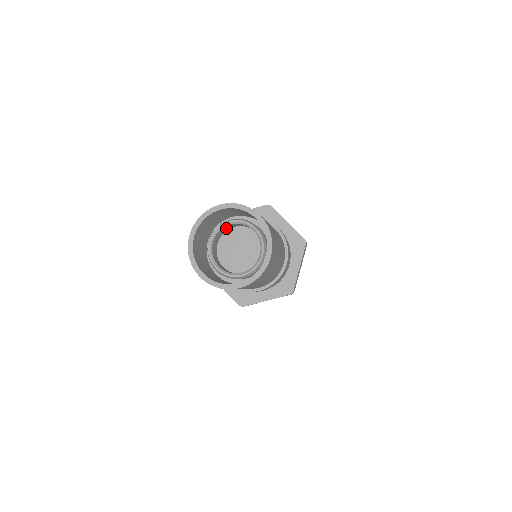
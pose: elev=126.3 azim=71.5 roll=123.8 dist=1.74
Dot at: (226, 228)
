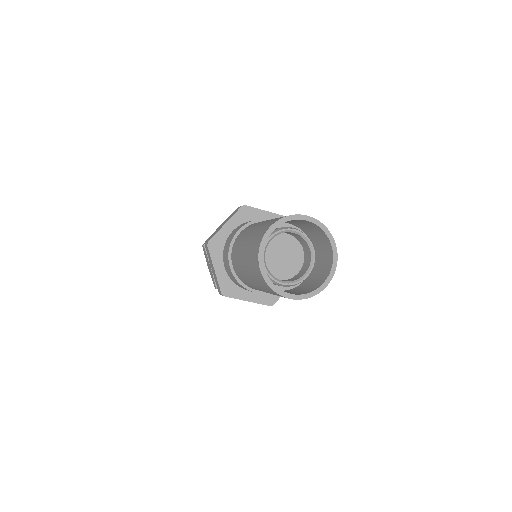
Dot at: occluded
